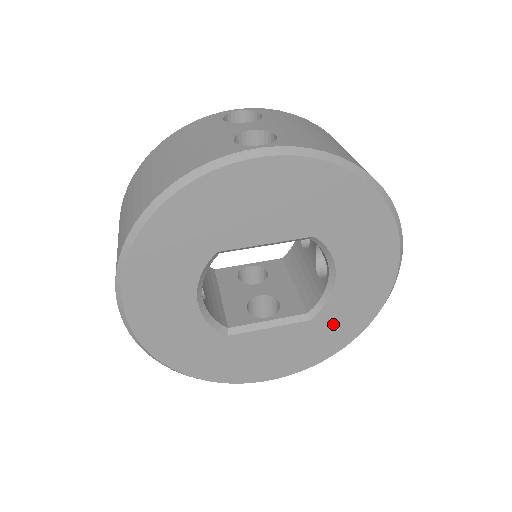
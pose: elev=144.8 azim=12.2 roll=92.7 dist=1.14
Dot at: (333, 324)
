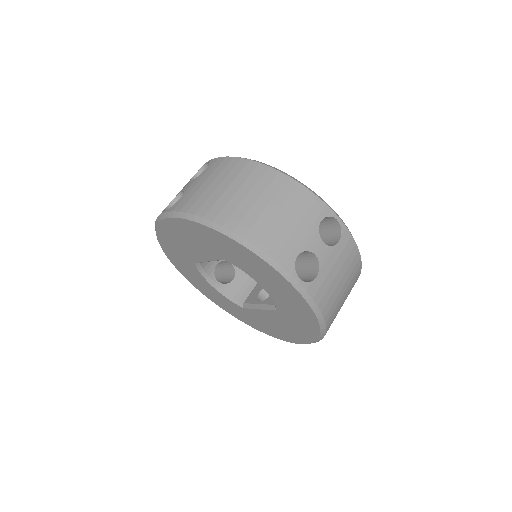
Dot at: (293, 317)
